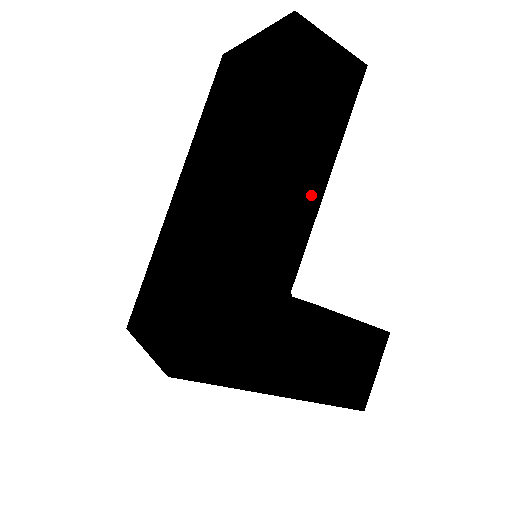
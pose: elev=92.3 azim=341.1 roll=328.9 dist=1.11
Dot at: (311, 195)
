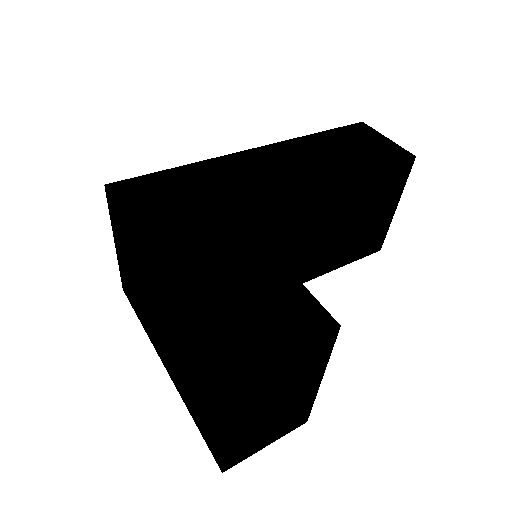
Dot at: (314, 179)
